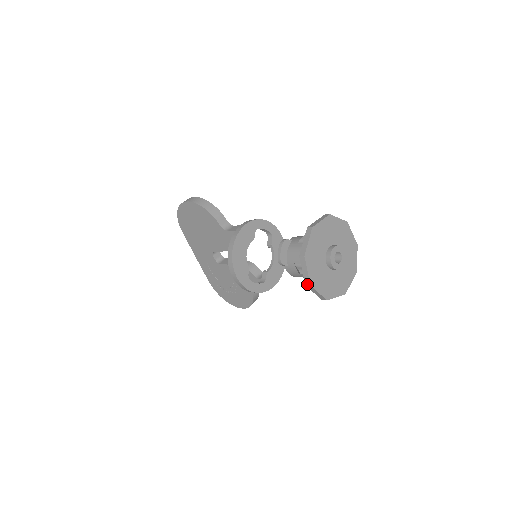
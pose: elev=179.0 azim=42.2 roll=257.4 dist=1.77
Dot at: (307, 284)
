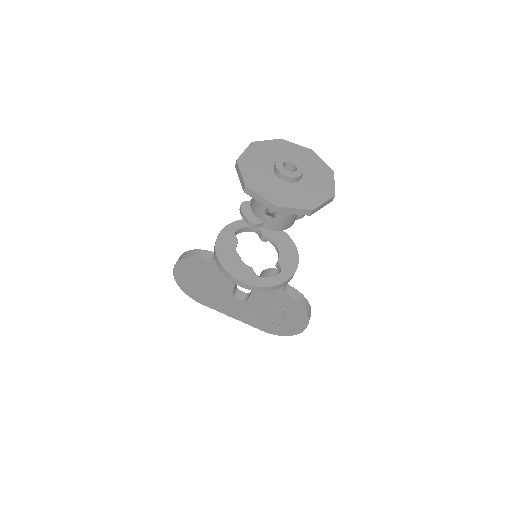
Dot at: (273, 209)
